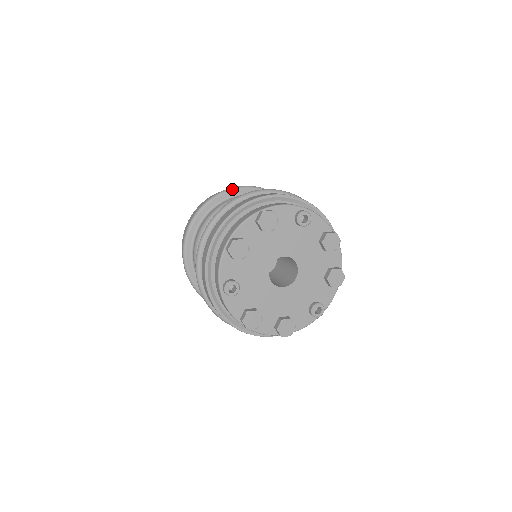
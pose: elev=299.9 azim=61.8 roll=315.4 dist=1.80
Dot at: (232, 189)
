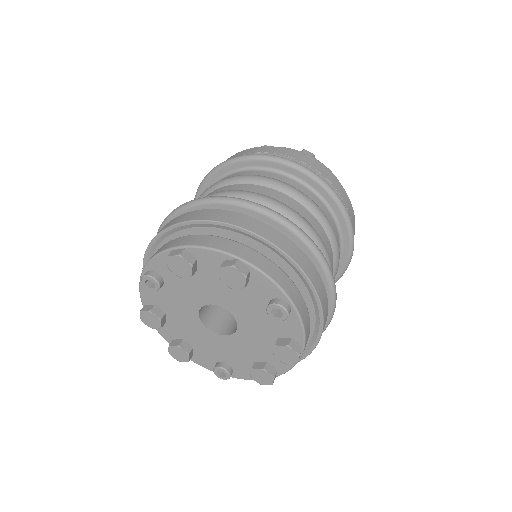
Dot at: (308, 173)
